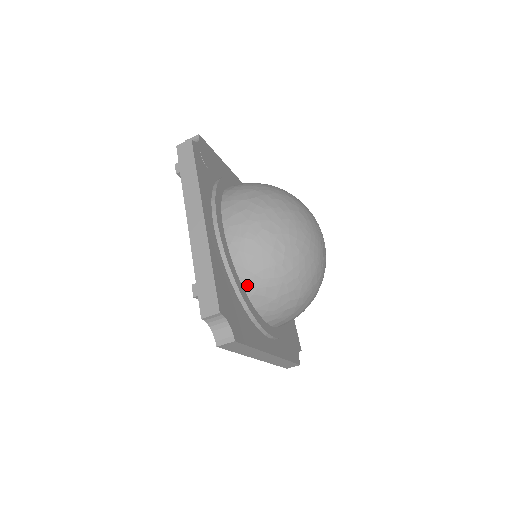
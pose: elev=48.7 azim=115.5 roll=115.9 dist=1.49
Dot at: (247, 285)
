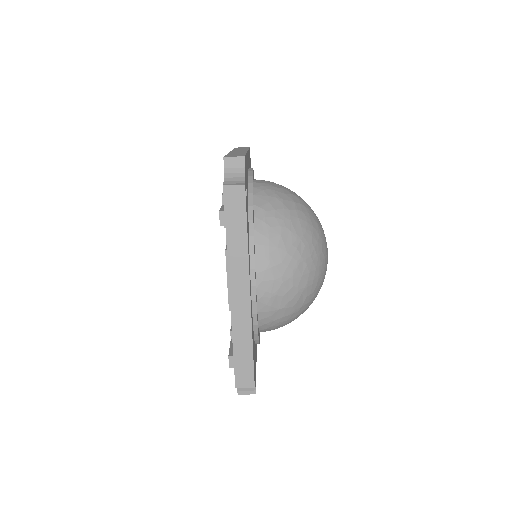
Dot at: (263, 326)
